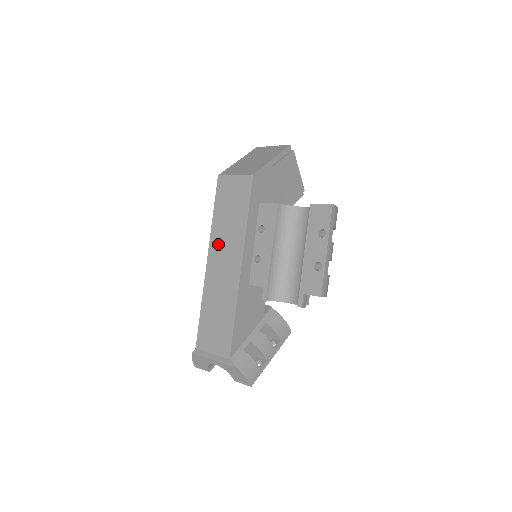
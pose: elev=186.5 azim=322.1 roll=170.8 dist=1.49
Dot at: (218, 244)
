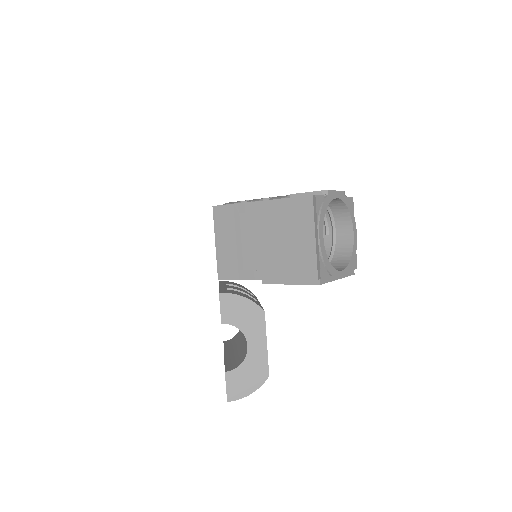
Dot at: occluded
